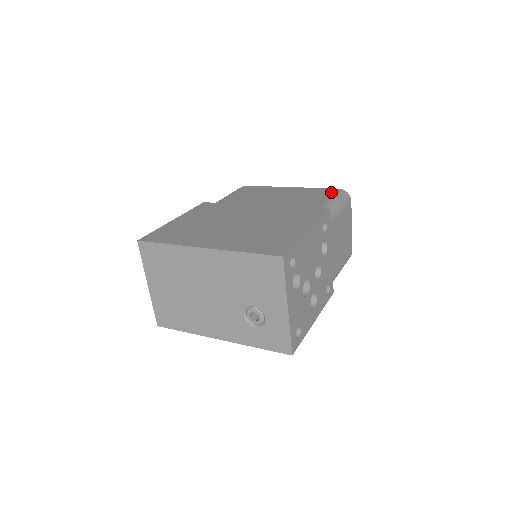
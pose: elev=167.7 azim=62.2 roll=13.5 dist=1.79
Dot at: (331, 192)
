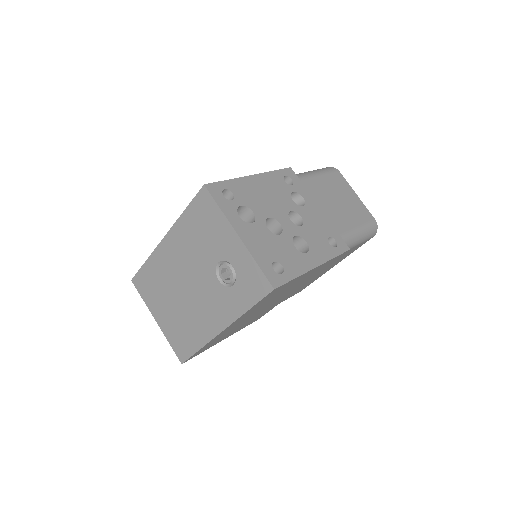
Dot at: occluded
